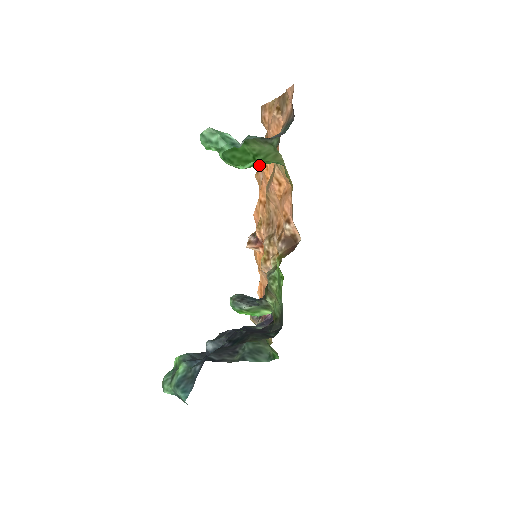
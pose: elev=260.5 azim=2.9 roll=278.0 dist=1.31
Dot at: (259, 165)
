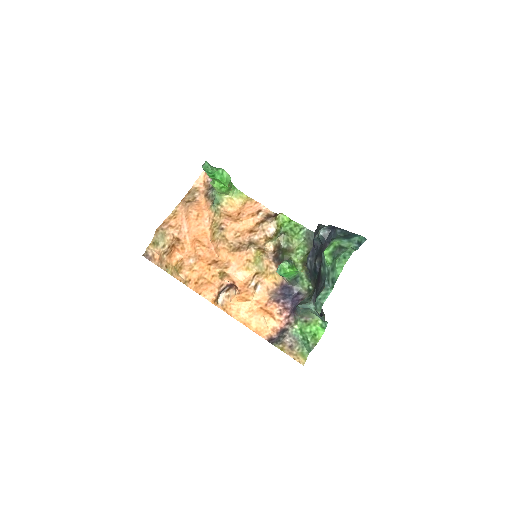
Dot at: (229, 187)
